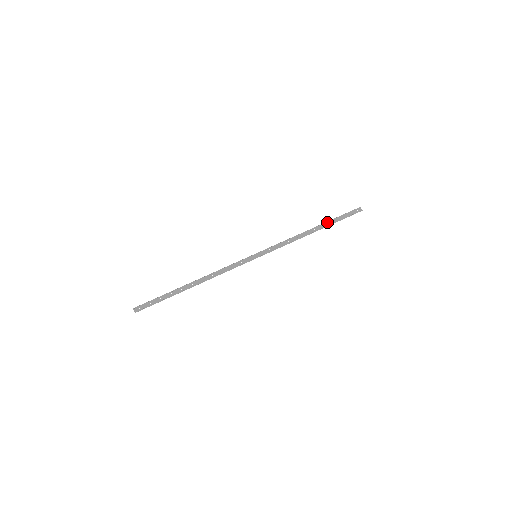
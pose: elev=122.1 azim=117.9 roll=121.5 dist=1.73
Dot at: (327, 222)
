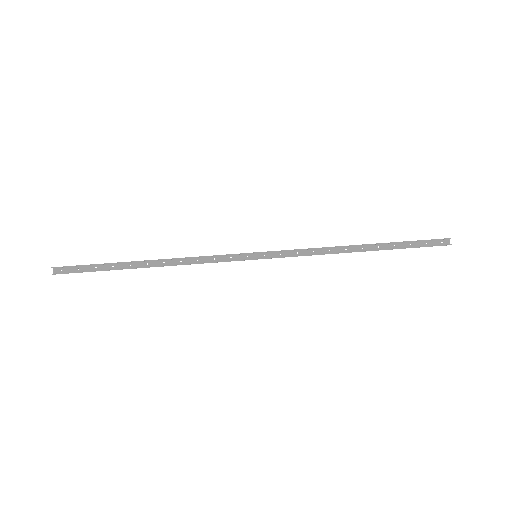
Dot at: (386, 243)
